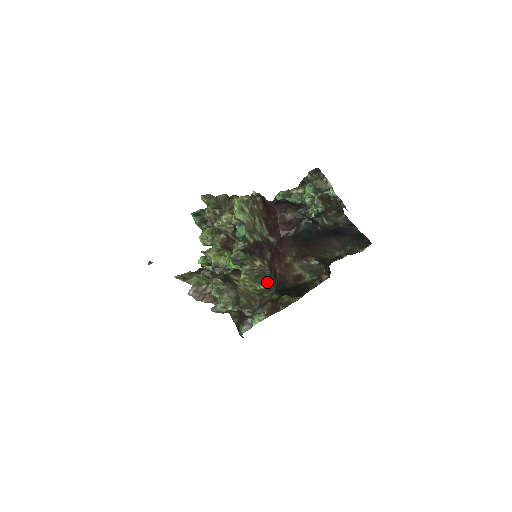
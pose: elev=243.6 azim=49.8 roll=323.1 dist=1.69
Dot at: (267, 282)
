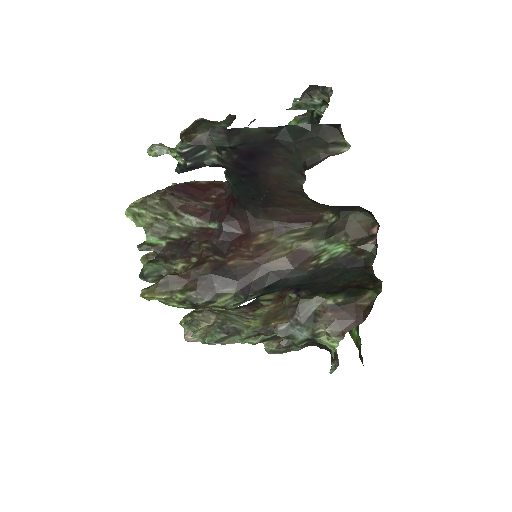
Dot at: (193, 286)
